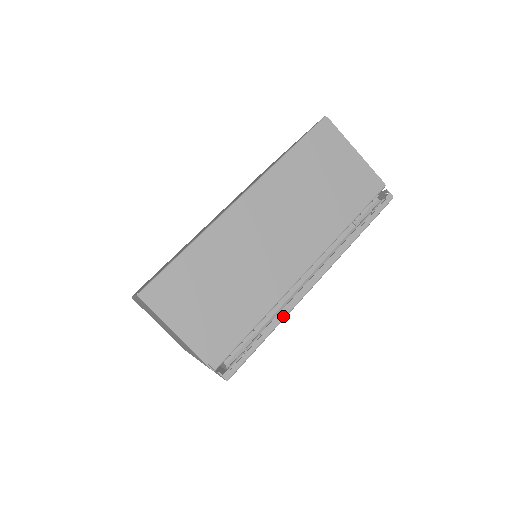
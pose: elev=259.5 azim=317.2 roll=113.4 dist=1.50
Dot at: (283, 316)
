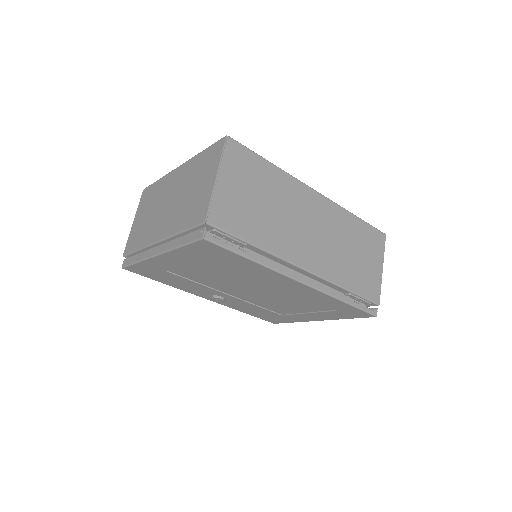
Dot at: (269, 265)
